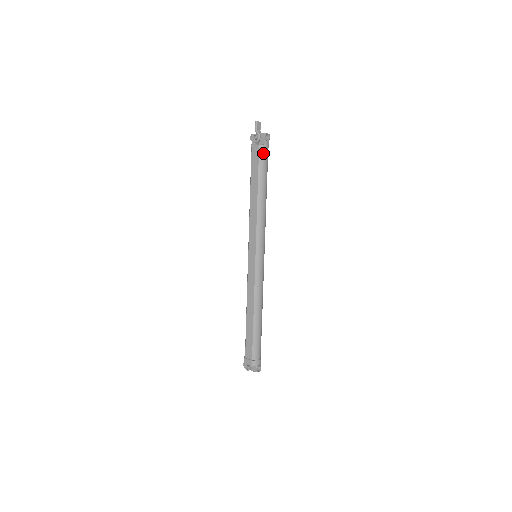
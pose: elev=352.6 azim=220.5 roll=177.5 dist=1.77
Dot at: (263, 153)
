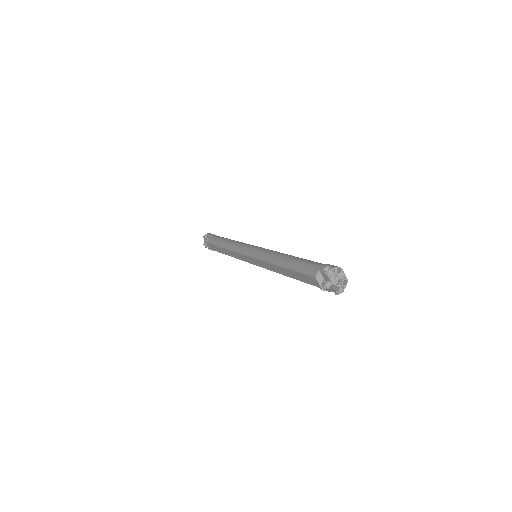
Dot at: occluded
